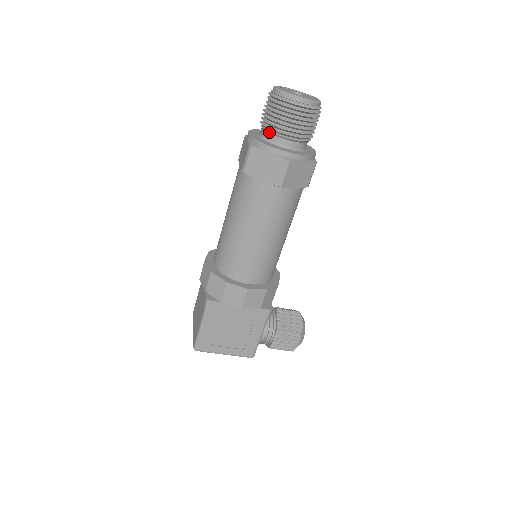
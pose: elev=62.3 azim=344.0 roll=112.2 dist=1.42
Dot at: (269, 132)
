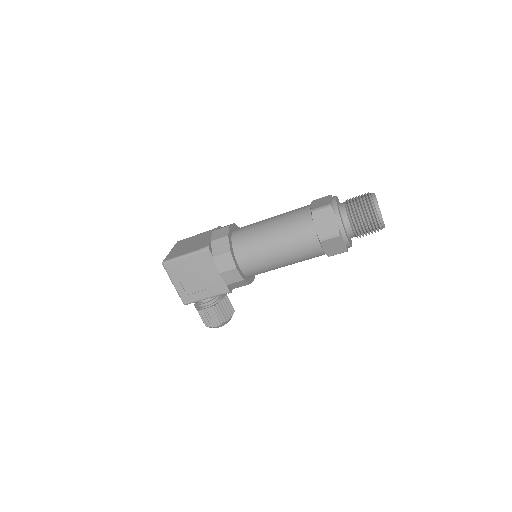
Dot at: (347, 210)
